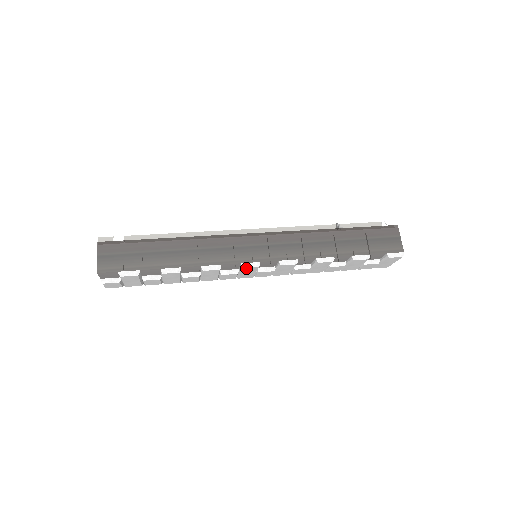
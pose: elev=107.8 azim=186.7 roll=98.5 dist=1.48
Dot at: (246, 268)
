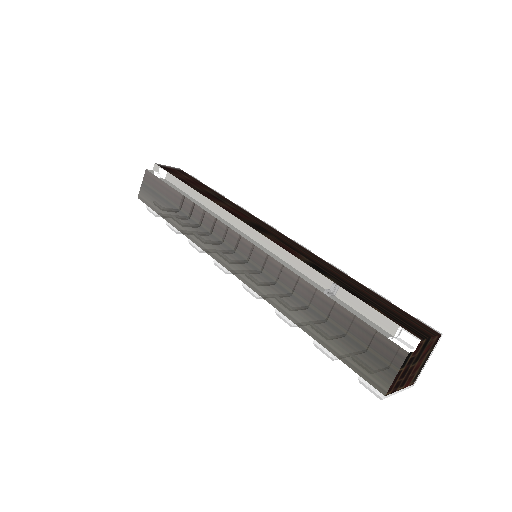
Dot at: (219, 267)
